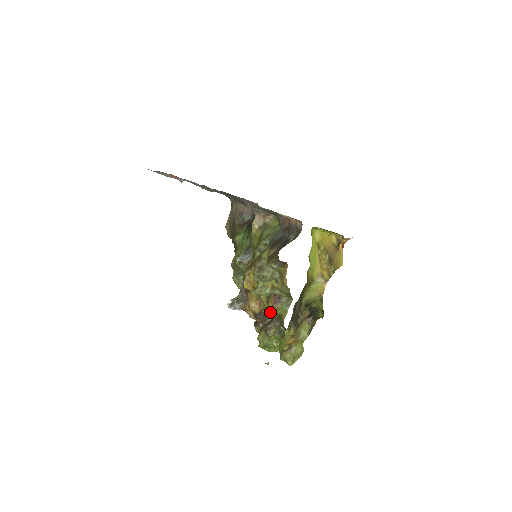
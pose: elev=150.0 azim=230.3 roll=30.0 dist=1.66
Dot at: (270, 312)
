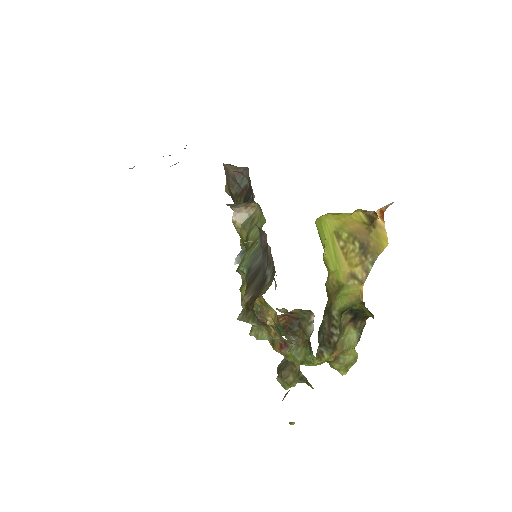
Dot at: (296, 324)
